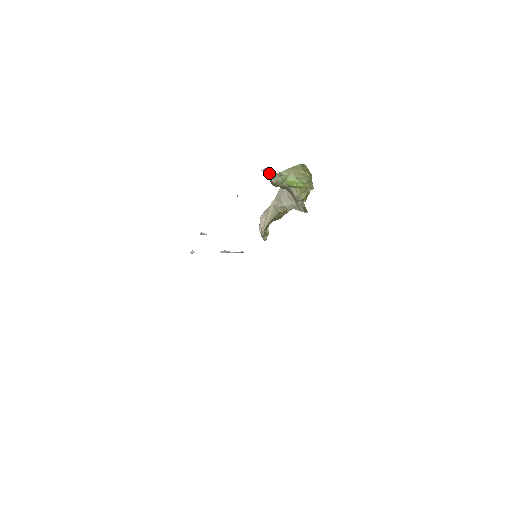
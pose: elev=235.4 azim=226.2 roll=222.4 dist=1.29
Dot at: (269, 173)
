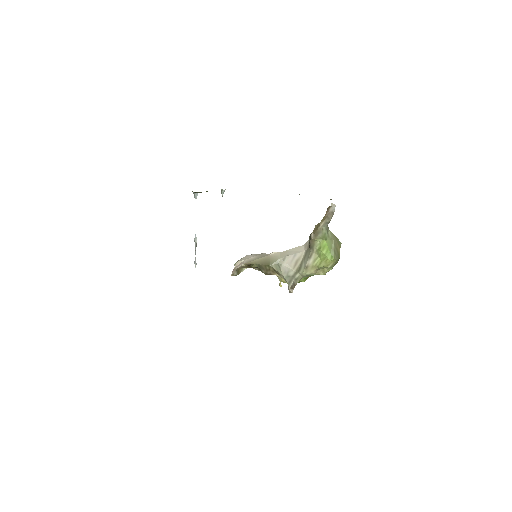
Dot at: (330, 214)
